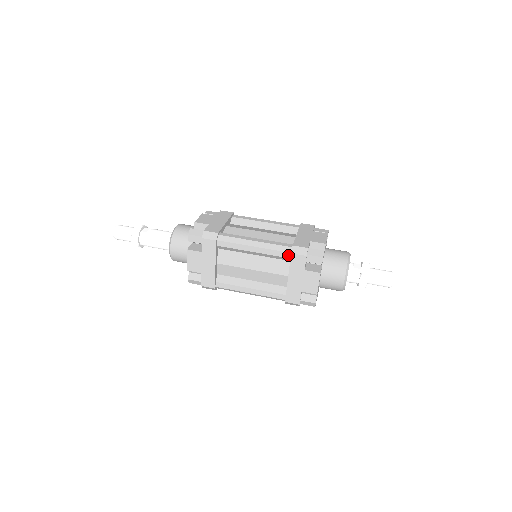
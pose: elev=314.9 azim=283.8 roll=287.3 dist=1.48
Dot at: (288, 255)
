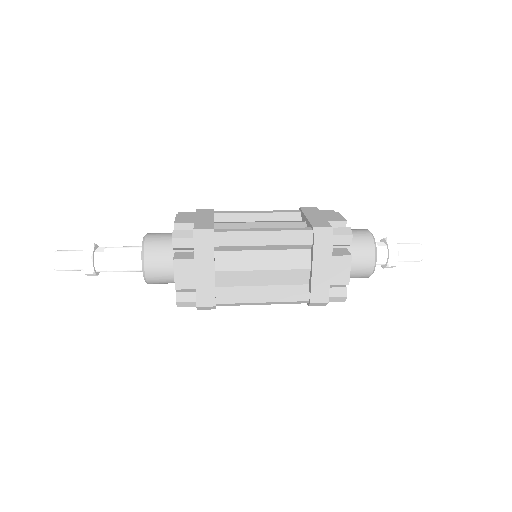
Dot at: (309, 241)
